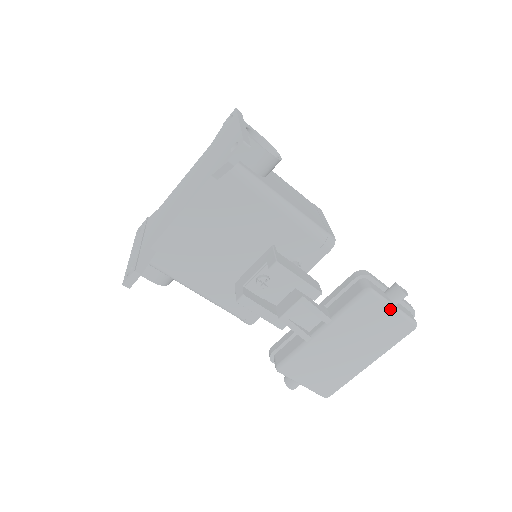
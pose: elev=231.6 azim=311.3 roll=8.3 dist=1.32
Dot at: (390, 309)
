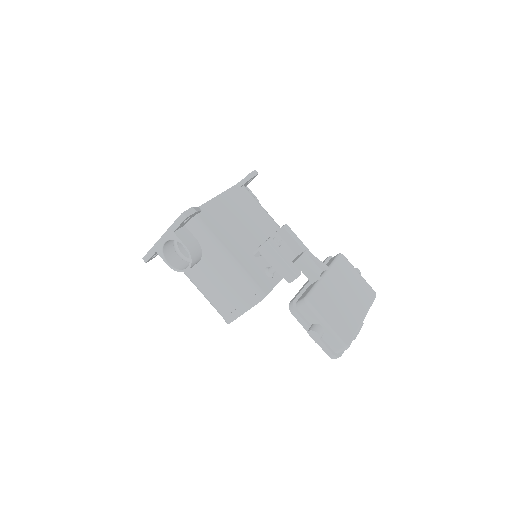
Dot at: (357, 272)
